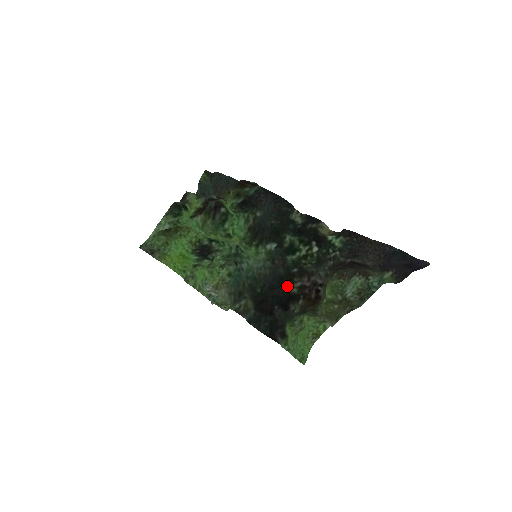
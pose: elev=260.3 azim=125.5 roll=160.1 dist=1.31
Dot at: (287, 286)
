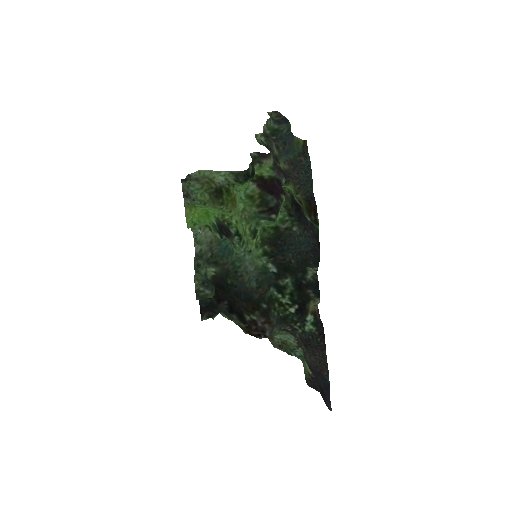
Dot at: (247, 308)
